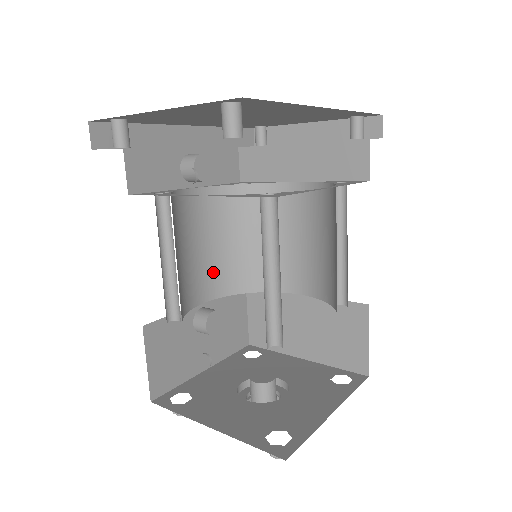
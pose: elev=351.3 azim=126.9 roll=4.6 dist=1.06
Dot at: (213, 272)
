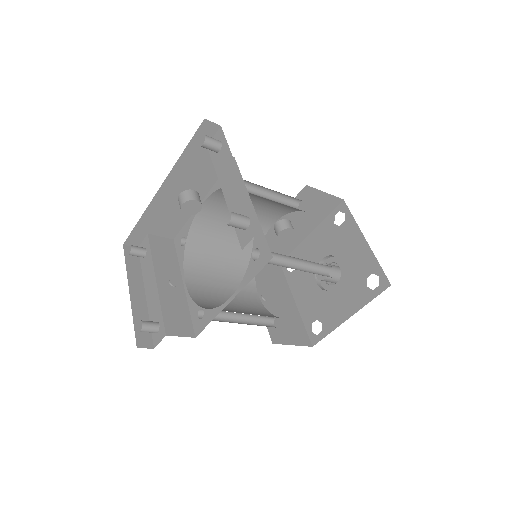
Dot at: (264, 213)
